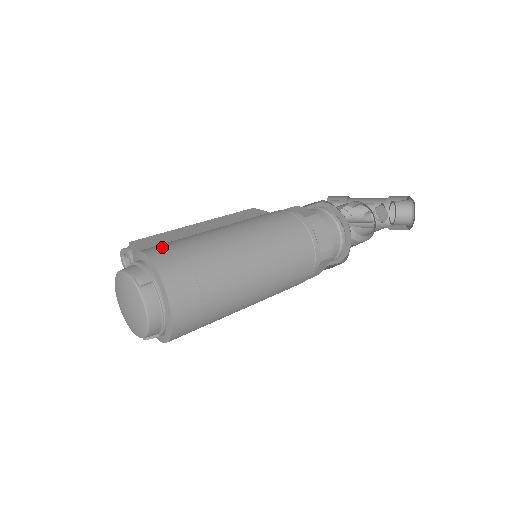
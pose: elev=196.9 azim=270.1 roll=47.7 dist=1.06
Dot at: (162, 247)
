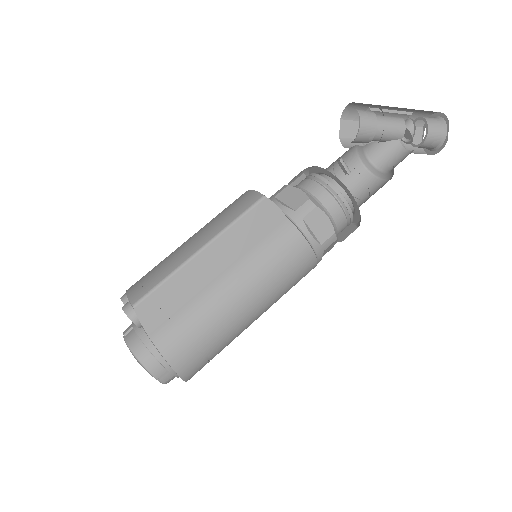
Dot at: (180, 345)
